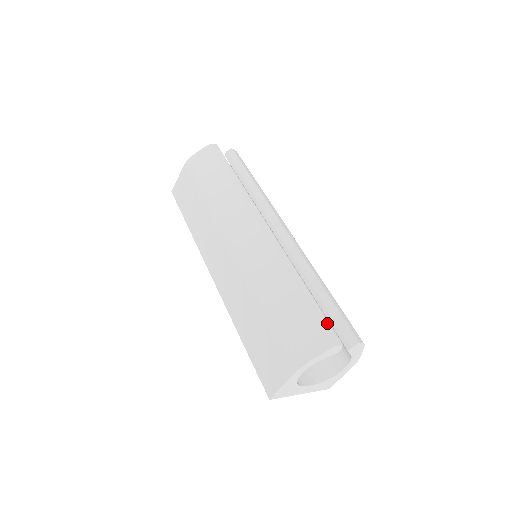
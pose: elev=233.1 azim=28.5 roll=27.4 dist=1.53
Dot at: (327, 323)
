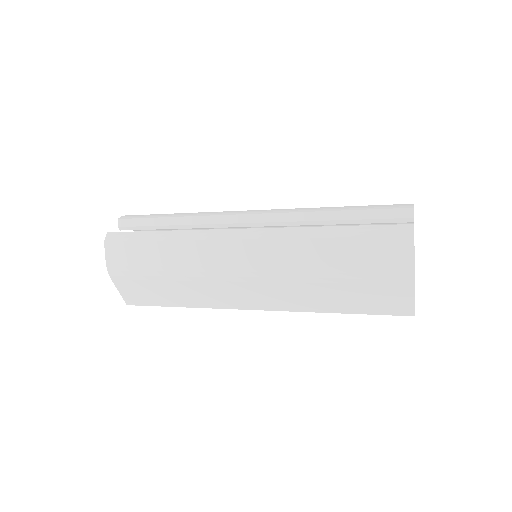
Dot at: (385, 227)
